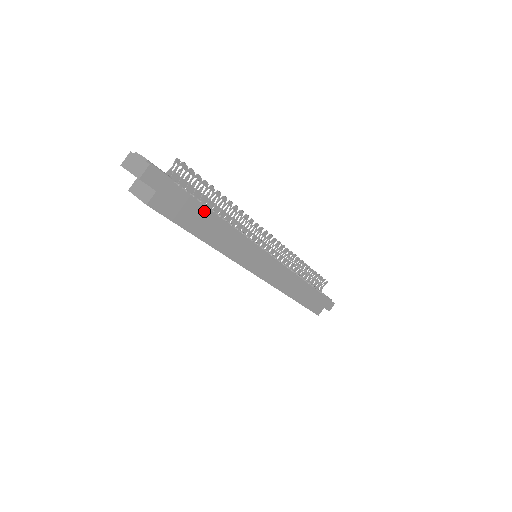
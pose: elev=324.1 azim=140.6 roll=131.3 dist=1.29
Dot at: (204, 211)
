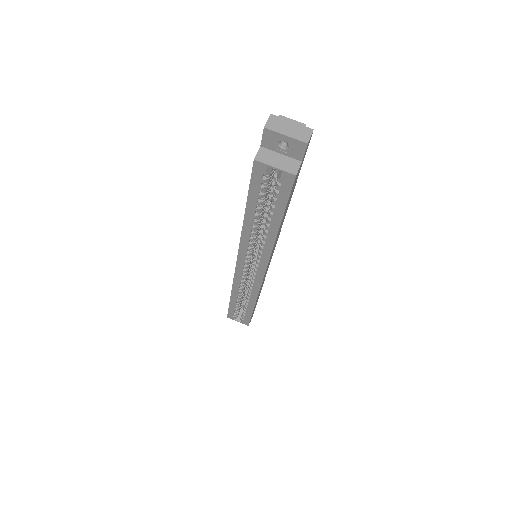
Dot at: (292, 194)
